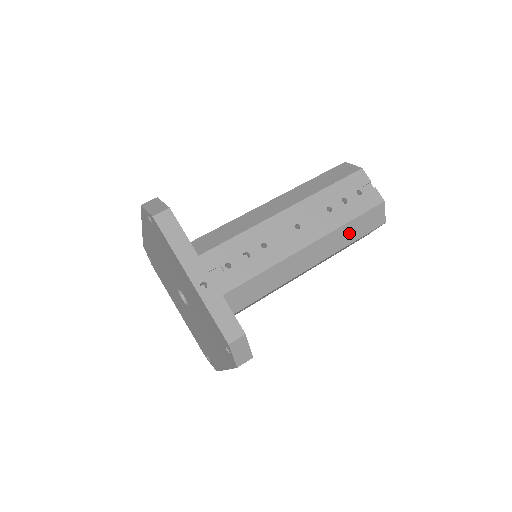
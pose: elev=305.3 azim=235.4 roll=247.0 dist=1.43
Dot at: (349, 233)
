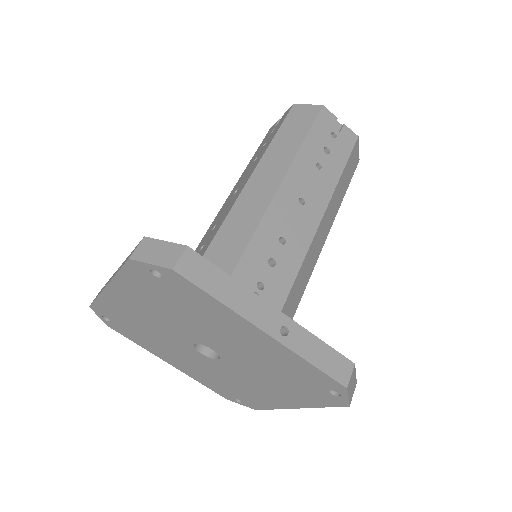
Dot at: (342, 186)
